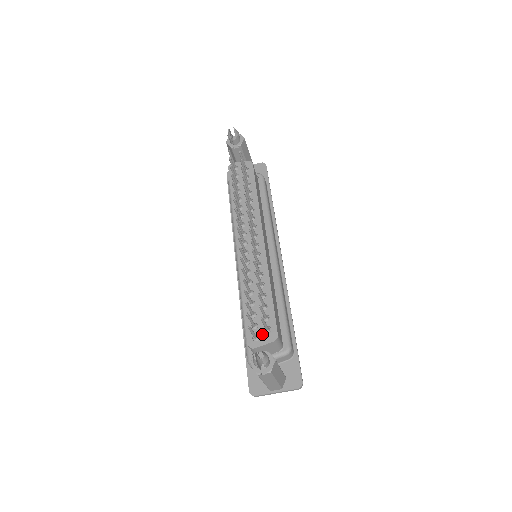
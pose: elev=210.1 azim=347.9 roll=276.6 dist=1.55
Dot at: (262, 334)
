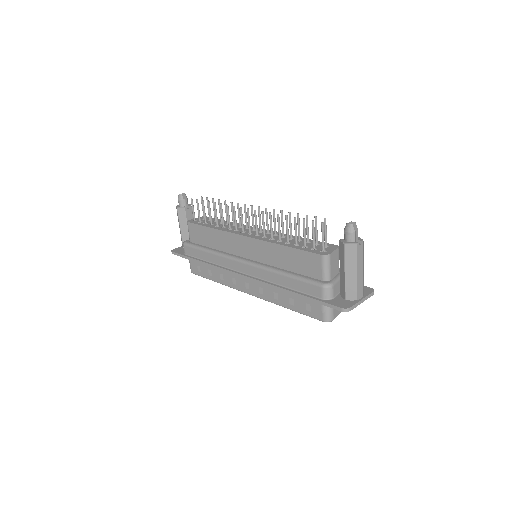
Dot at: (325, 248)
